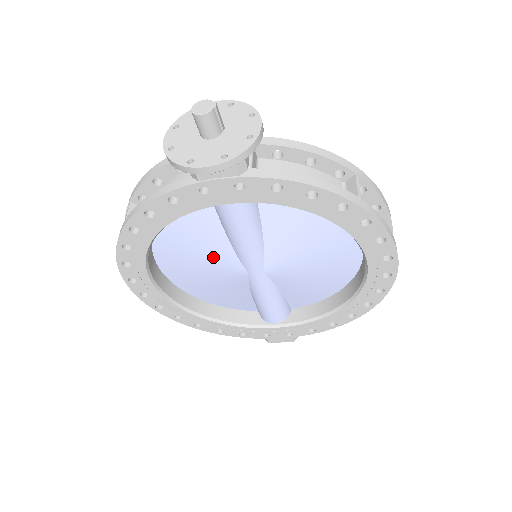
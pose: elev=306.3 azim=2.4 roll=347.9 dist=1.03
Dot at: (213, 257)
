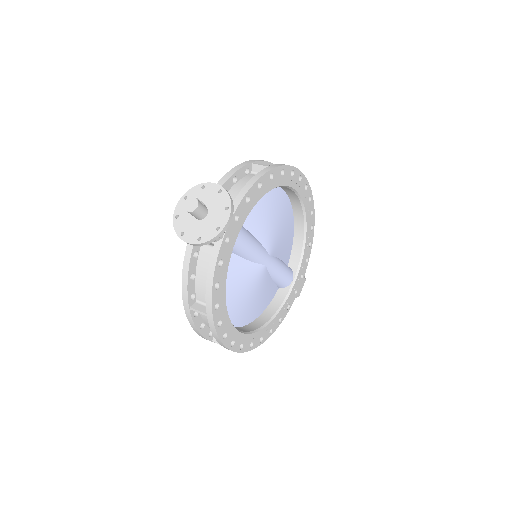
Dot at: (247, 279)
